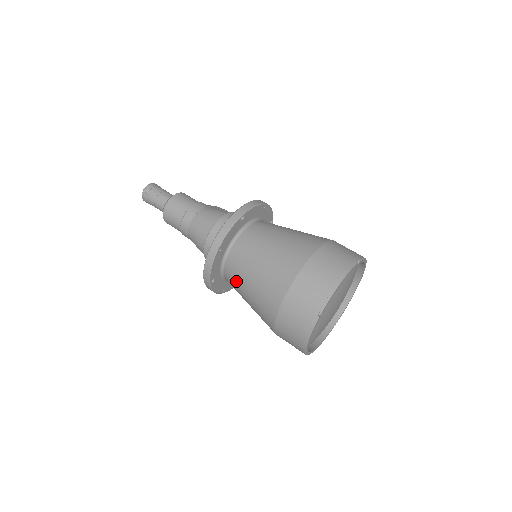
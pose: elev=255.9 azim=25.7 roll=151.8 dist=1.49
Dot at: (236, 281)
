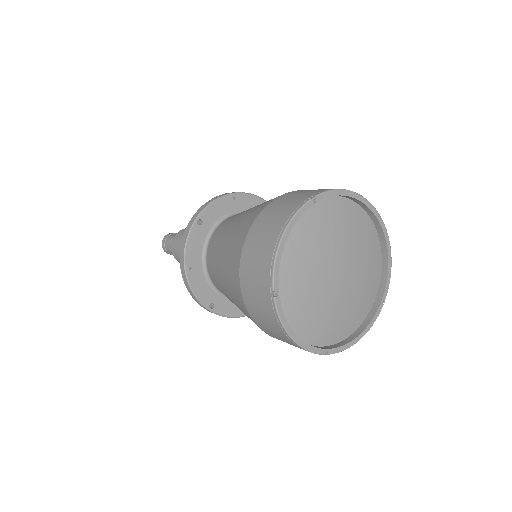
Dot at: (225, 295)
